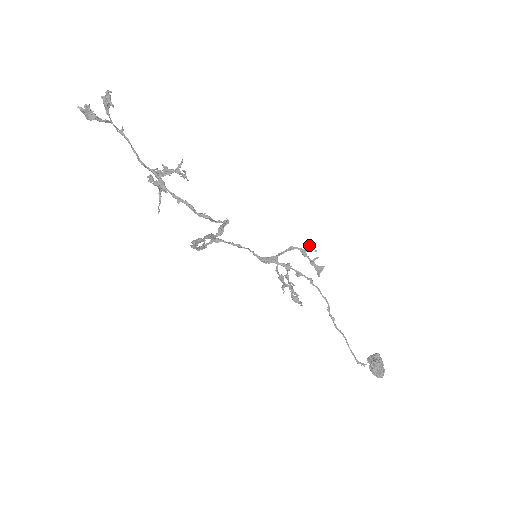
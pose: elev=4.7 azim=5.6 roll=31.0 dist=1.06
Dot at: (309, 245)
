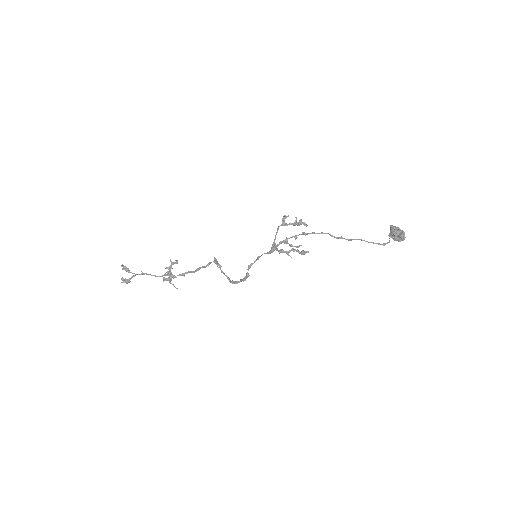
Dot at: (283, 218)
